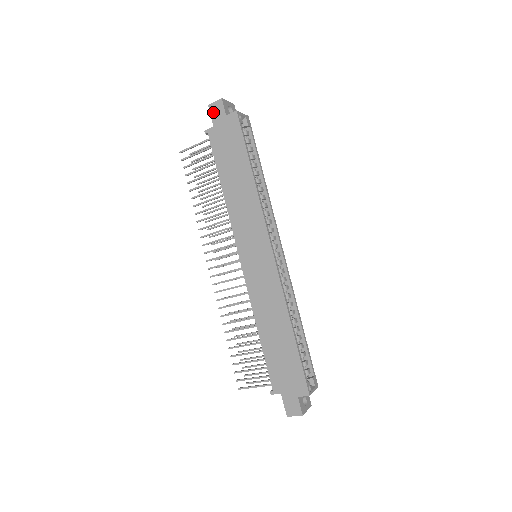
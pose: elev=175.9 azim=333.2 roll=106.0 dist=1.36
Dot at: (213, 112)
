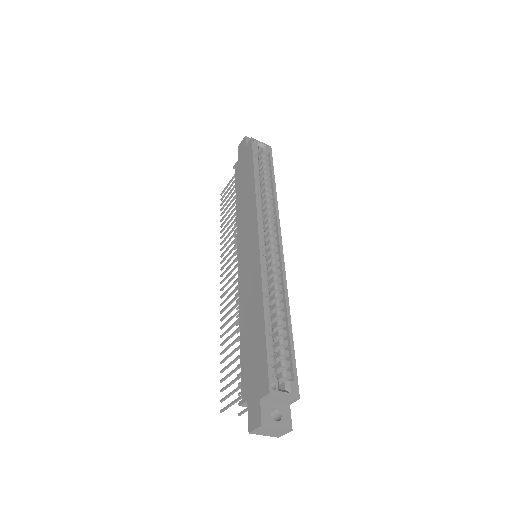
Dot at: (240, 149)
